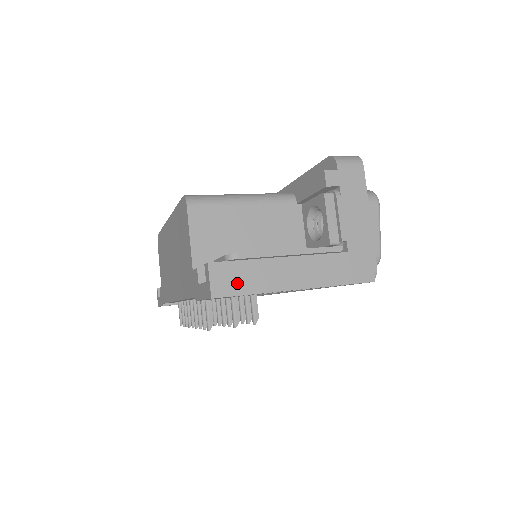
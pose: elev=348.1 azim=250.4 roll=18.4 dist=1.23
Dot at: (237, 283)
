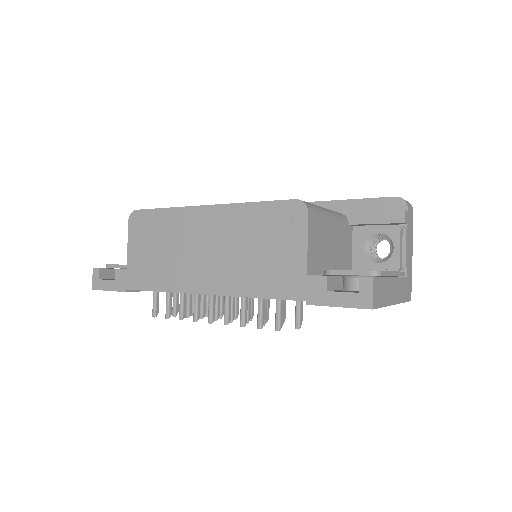
Dot at: (380, 297)
